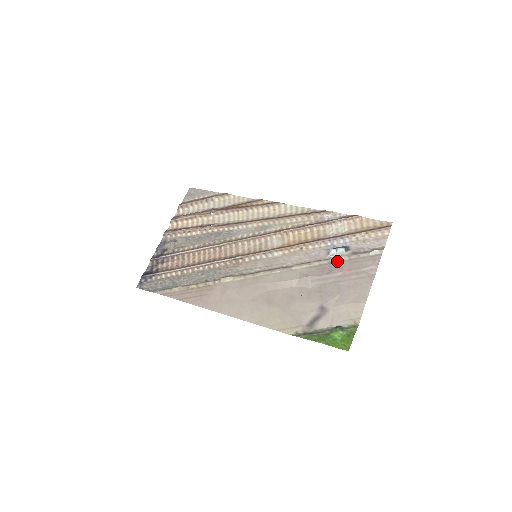
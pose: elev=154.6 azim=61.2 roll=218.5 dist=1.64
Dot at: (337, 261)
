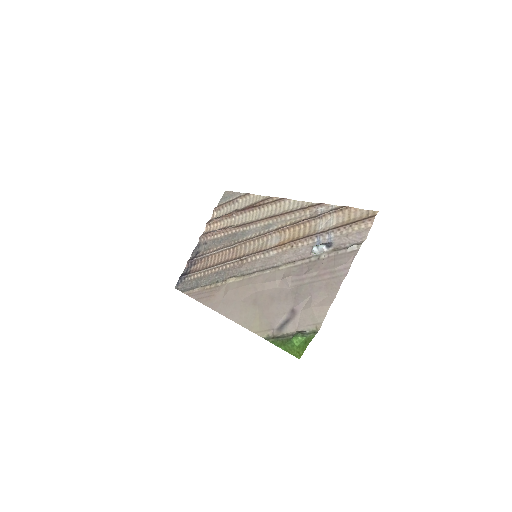
Dot at: (317, 259)
